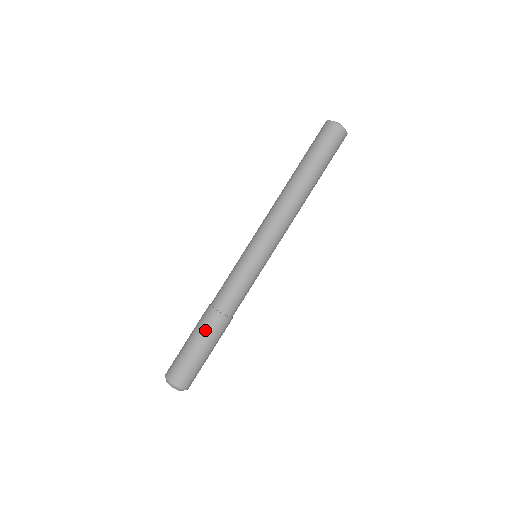
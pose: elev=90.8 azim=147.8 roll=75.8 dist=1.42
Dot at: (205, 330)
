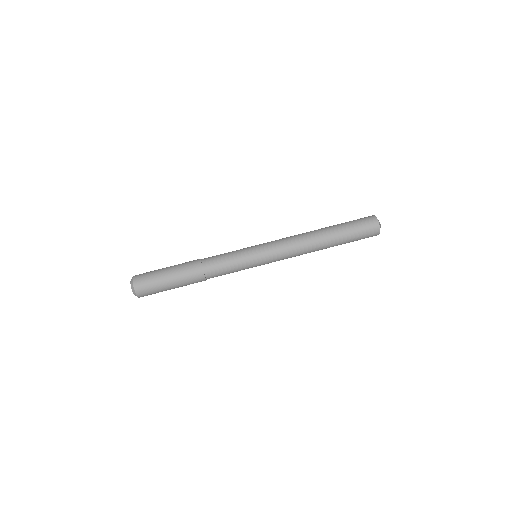
Dot at: (183, 268)
